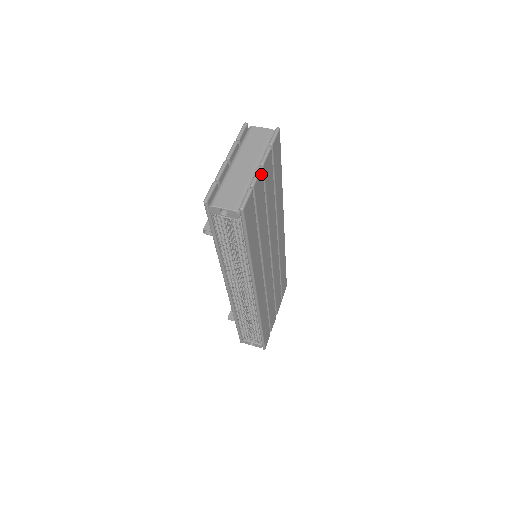
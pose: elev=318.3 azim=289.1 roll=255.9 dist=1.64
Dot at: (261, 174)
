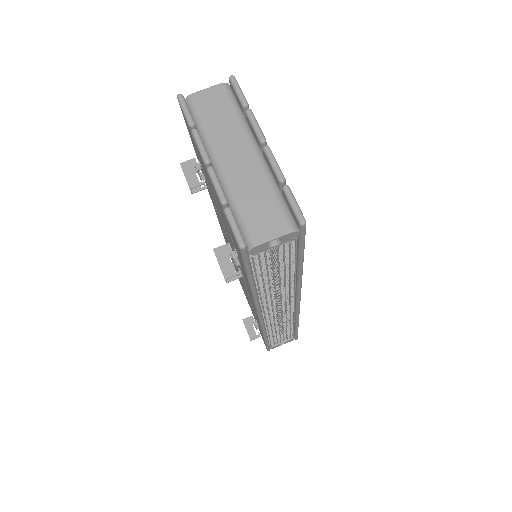
Dot at: occluded
